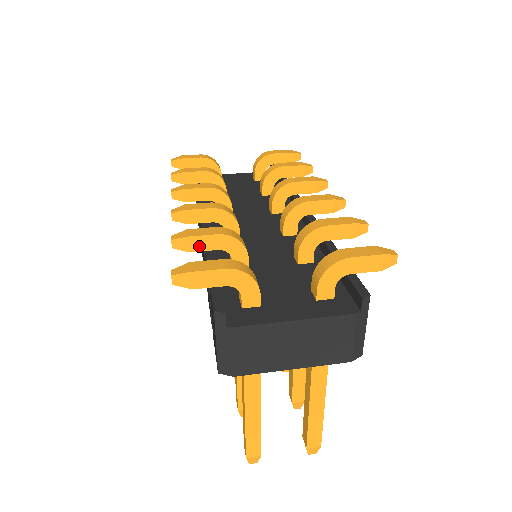
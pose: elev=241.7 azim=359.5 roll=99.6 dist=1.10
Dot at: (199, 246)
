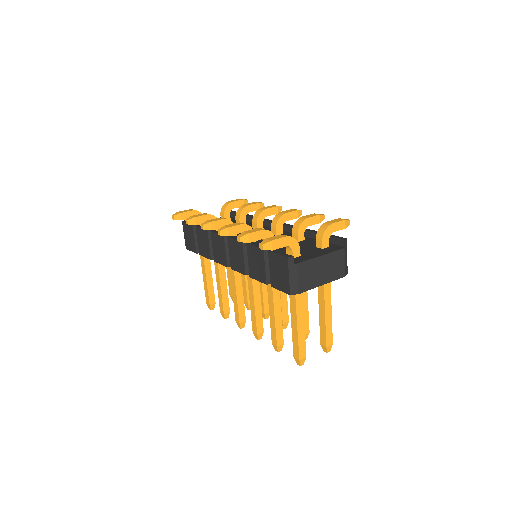
Dot at: (254, 238)
